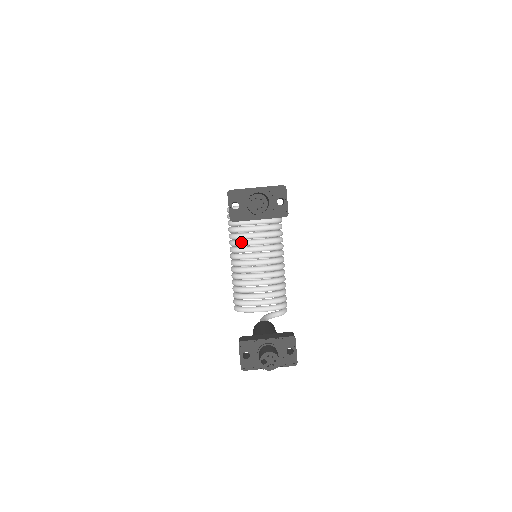
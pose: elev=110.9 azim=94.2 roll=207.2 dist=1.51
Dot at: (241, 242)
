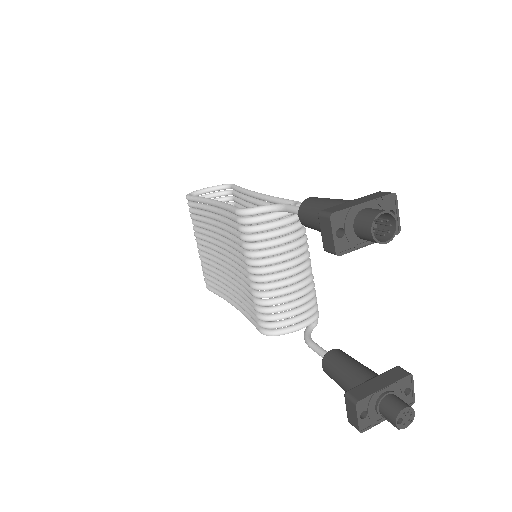
Dot at: (267, 253)
